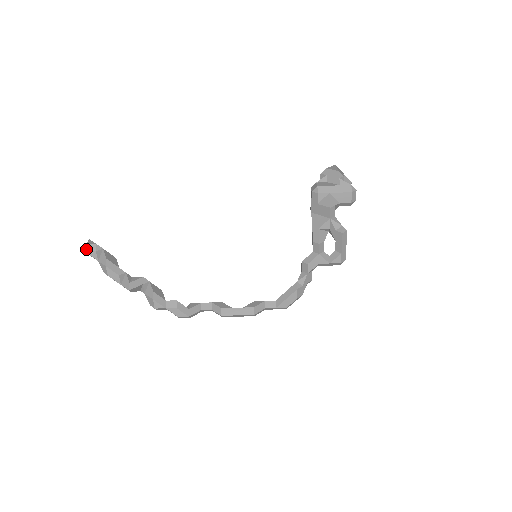
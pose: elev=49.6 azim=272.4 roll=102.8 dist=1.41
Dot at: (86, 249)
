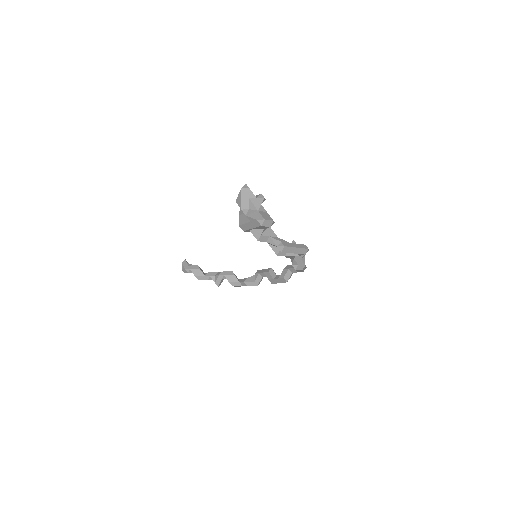
Dot at: (184, 272)
